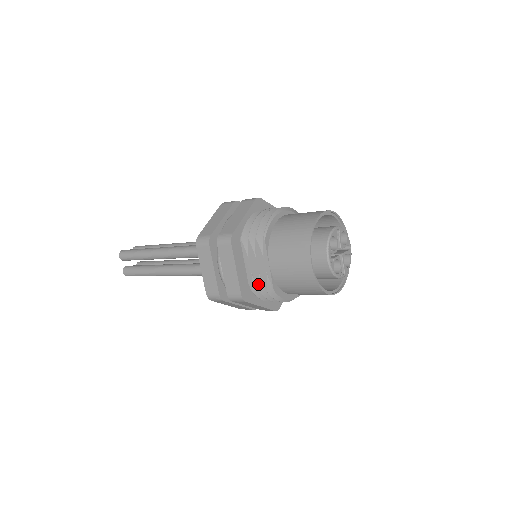
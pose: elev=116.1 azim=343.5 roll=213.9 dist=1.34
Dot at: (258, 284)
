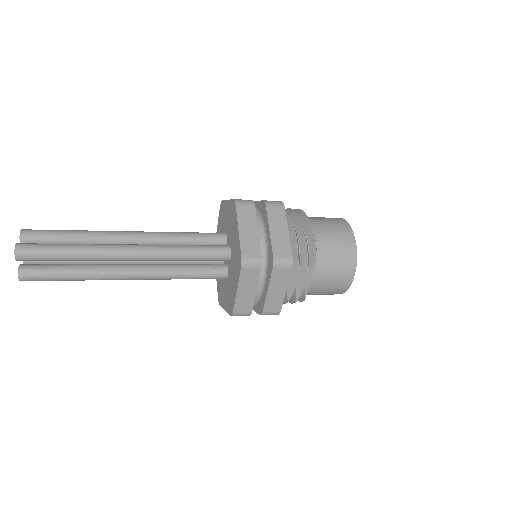
Dot at: (290, 296)
